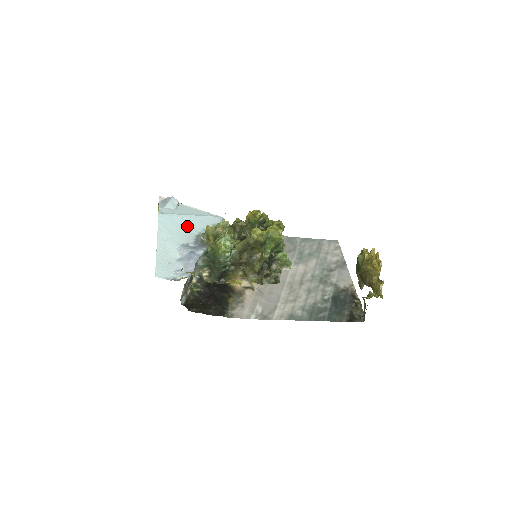
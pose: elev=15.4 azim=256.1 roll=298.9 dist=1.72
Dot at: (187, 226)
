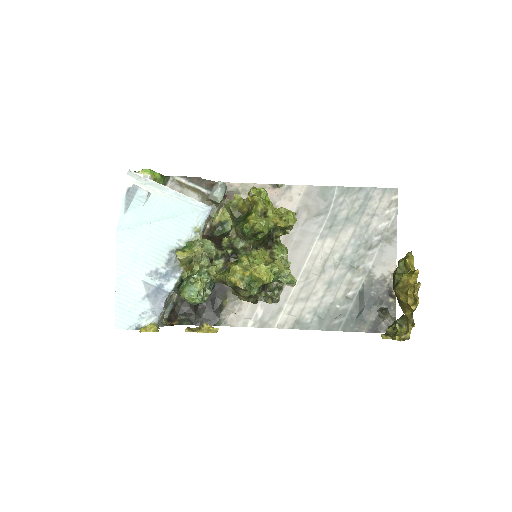
Dot at: (157, 240)
